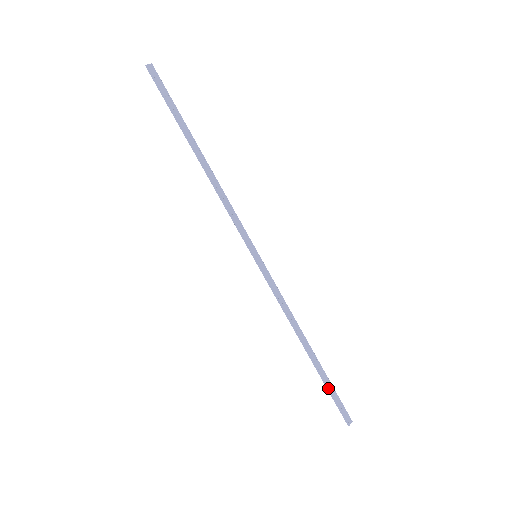
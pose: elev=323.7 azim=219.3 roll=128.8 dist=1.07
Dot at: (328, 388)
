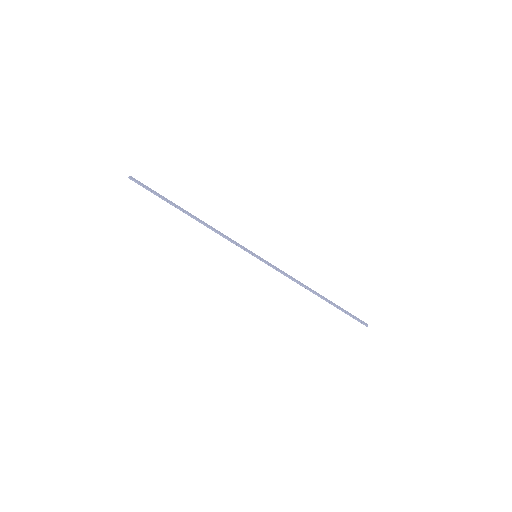
Dot at: (343, 311)
